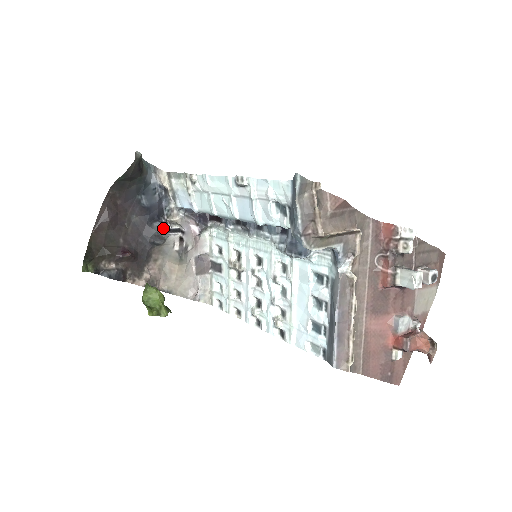
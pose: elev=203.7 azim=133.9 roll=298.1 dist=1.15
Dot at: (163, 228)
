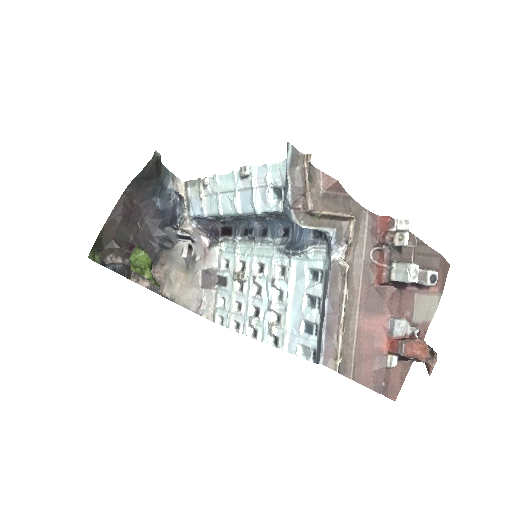
Dot at: (174, 233)
